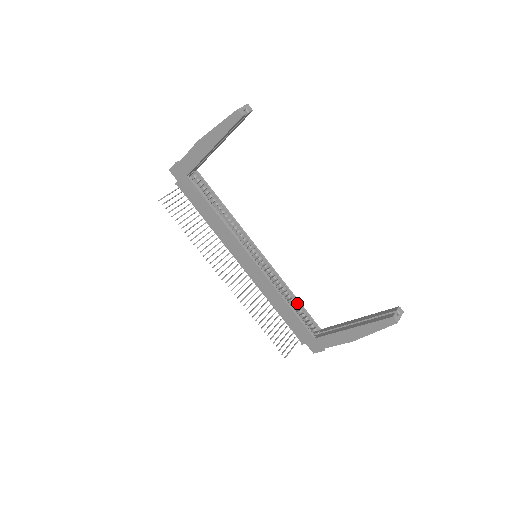
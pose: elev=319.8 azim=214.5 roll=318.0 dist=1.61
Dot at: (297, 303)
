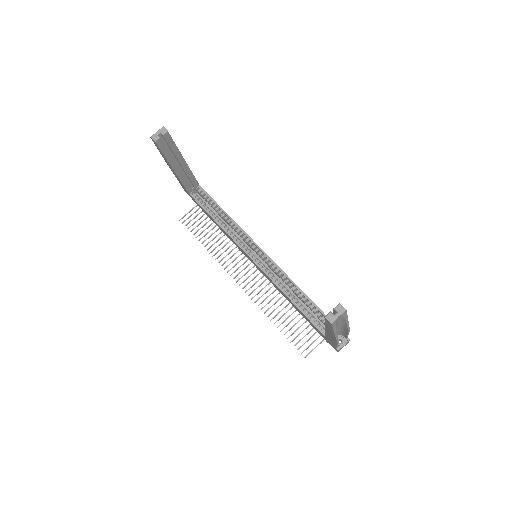
Dot at: (307, 299)
